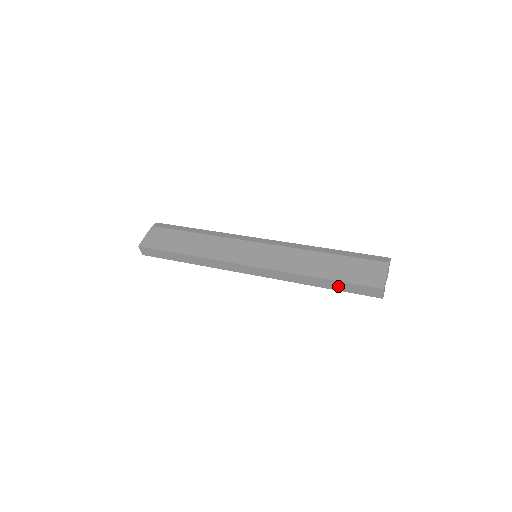
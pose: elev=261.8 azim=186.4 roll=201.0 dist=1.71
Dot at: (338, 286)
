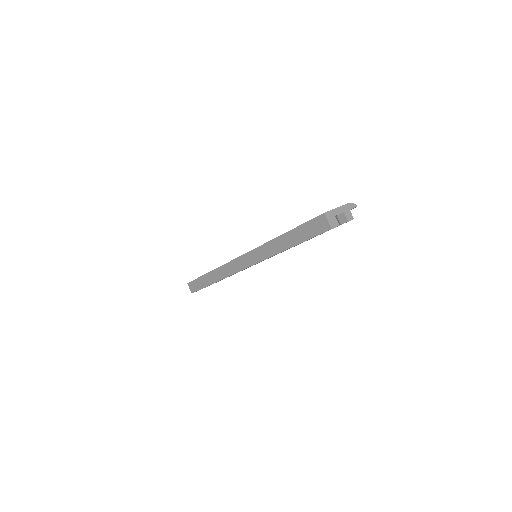
Dot at: (296, 237)
